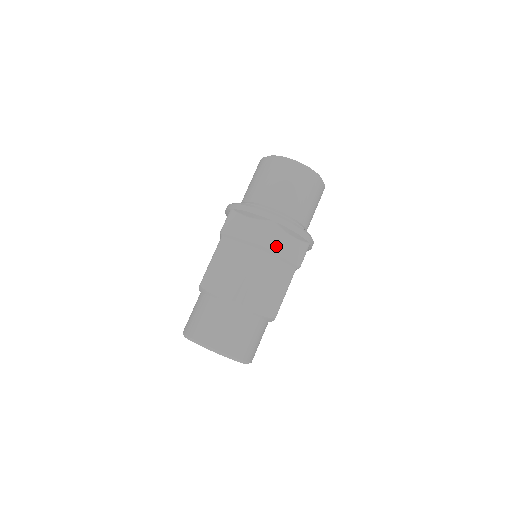
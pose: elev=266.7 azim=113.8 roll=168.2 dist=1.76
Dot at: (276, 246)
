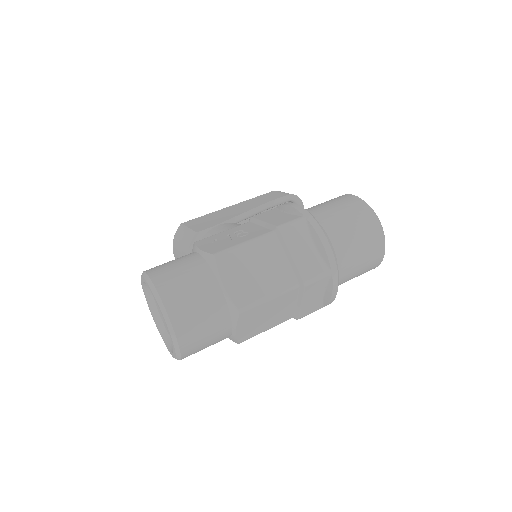
Dot at: (310, 292)
